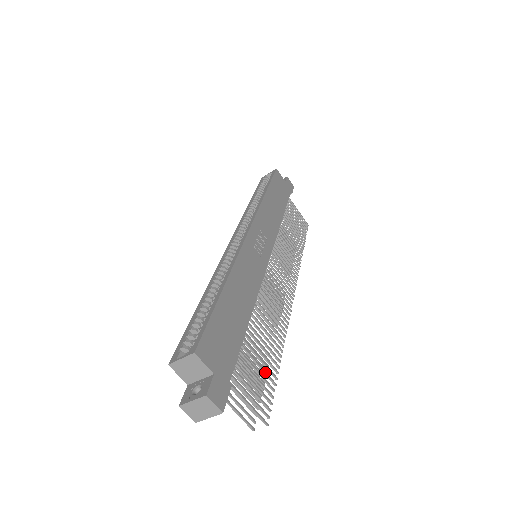
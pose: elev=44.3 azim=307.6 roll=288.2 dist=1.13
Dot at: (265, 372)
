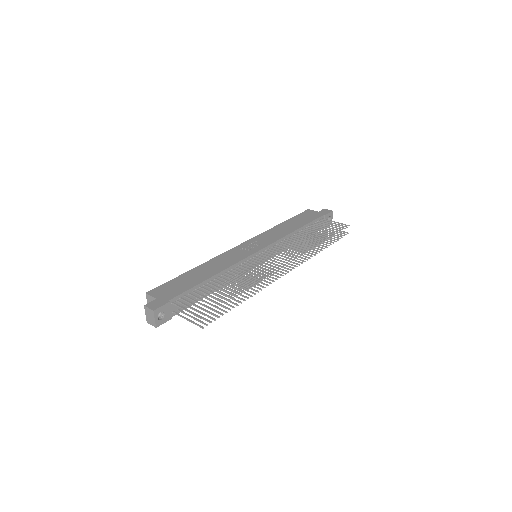
Dot at: (217, 298)
